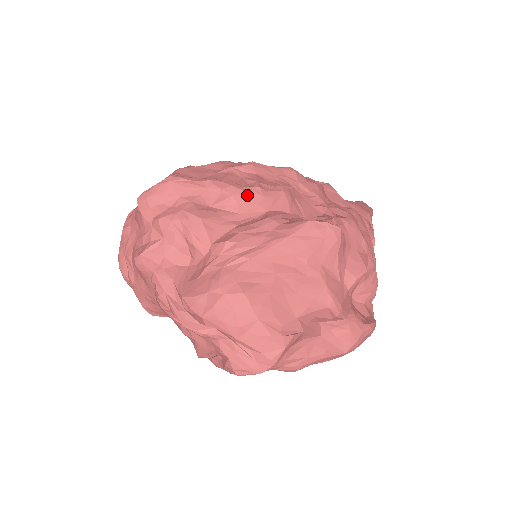
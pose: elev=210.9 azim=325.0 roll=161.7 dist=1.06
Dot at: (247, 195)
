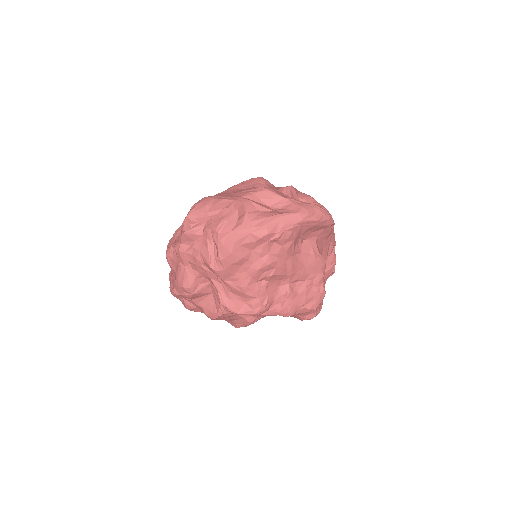
Dot at: occluded
